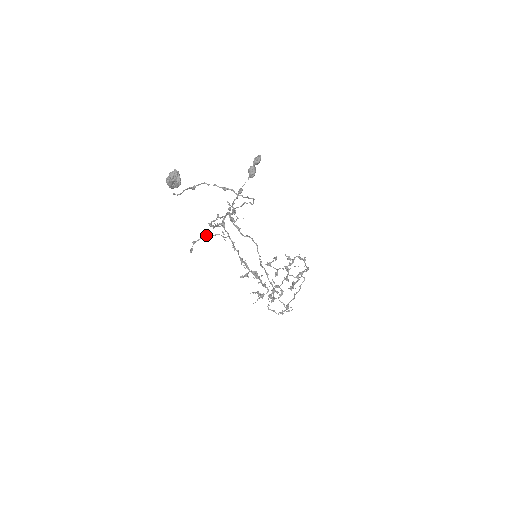
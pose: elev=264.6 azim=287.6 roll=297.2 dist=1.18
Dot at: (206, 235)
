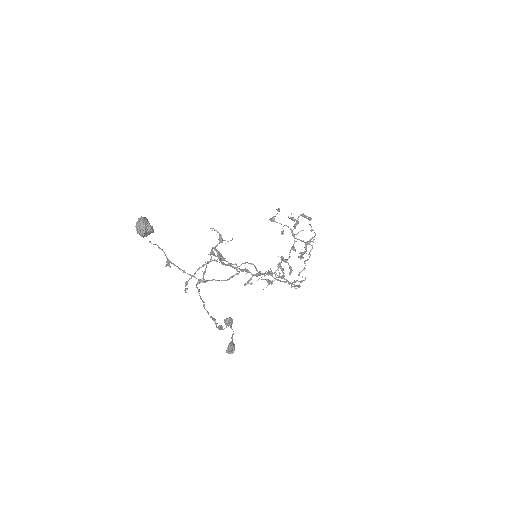
Dot at: (197, 269)
